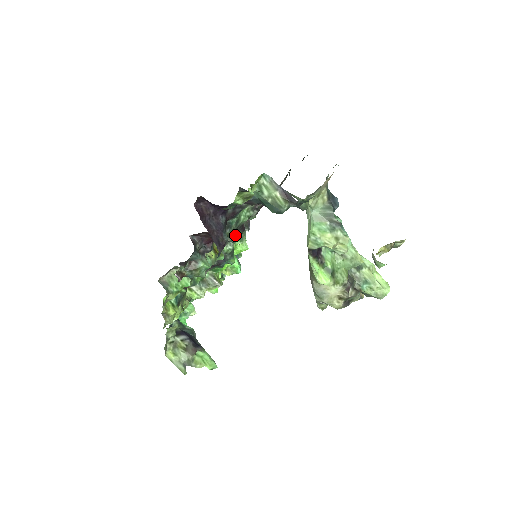
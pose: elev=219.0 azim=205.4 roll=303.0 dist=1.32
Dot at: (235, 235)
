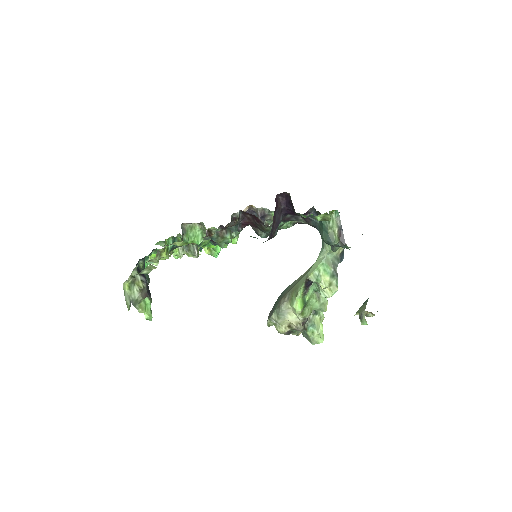
Dot at: occluded
